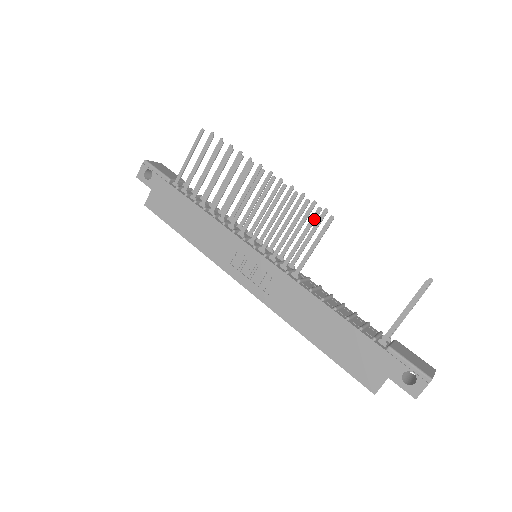
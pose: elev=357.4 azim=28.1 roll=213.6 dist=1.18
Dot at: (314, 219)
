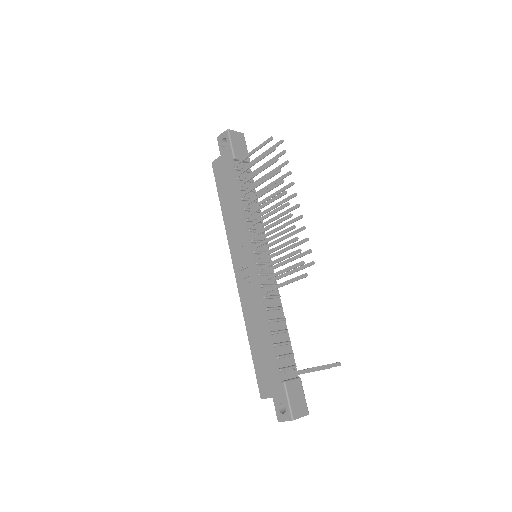
Dot at: (296, 266)
